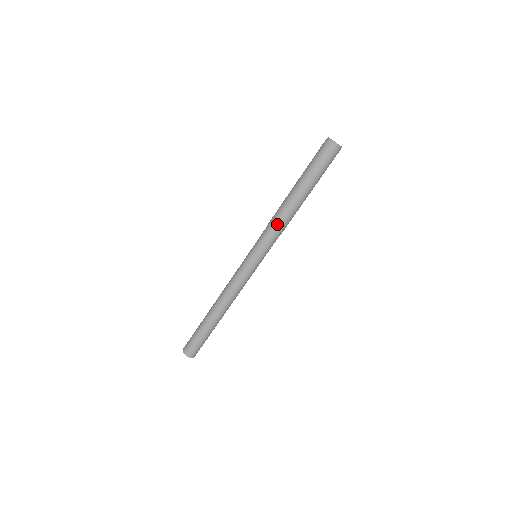
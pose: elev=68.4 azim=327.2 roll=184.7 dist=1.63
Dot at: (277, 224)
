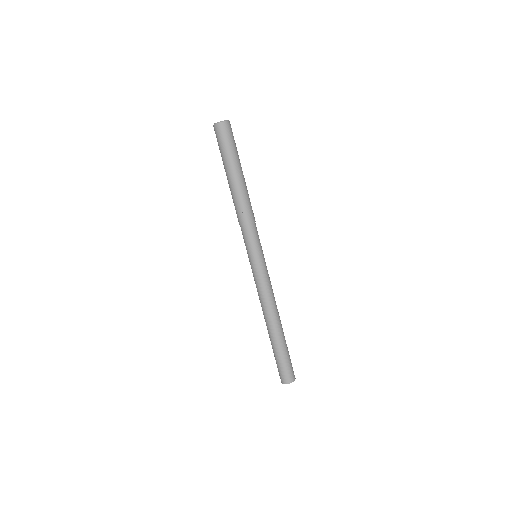
Dot at: (243, 217)
